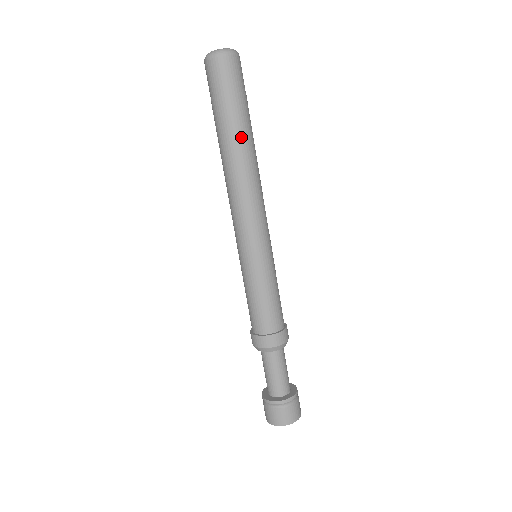
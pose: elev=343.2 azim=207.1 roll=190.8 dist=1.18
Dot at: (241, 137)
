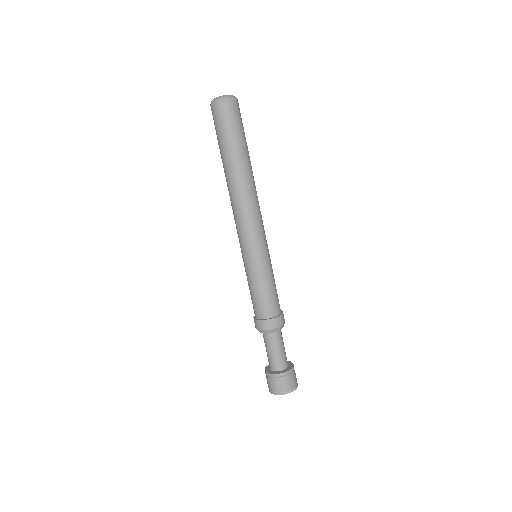
Dot at: (228, 165)
